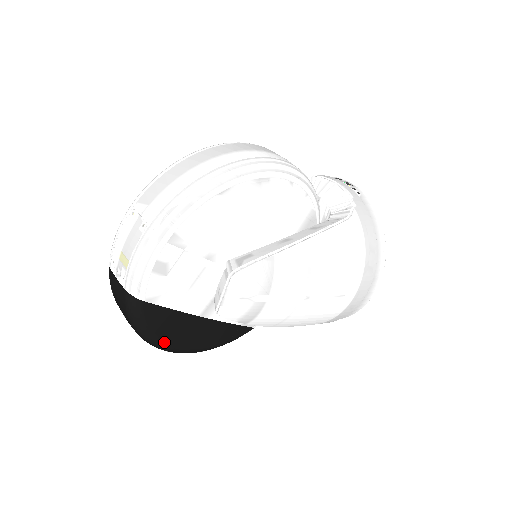
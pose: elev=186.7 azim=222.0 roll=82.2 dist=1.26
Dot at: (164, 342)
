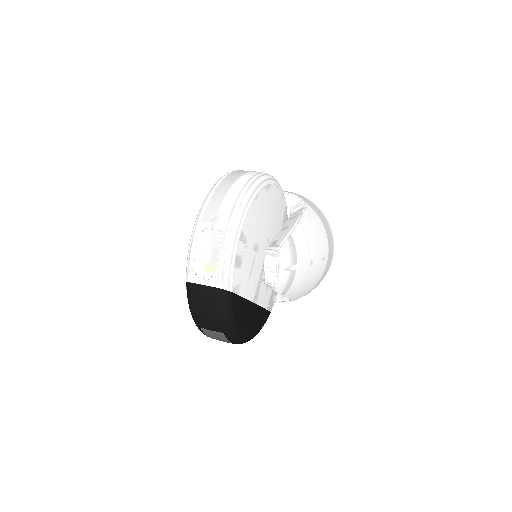
Dot at: (239, 330)
